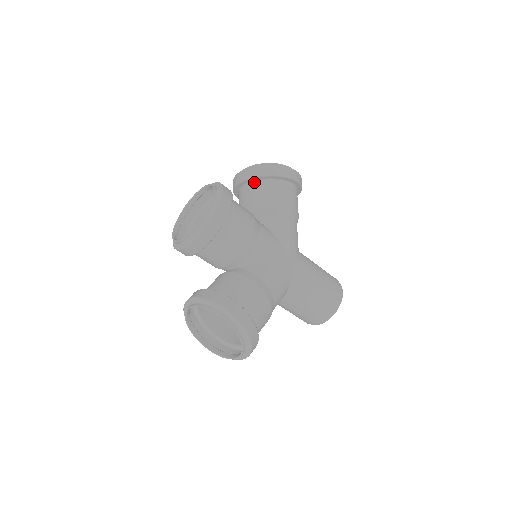
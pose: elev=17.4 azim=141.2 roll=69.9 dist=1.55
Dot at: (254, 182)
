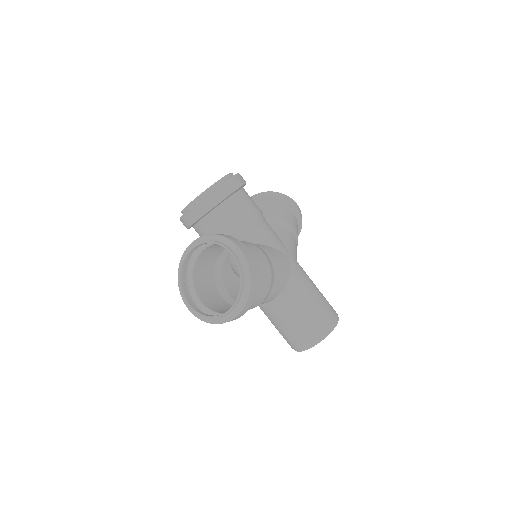
Dot at: (261, 203)
